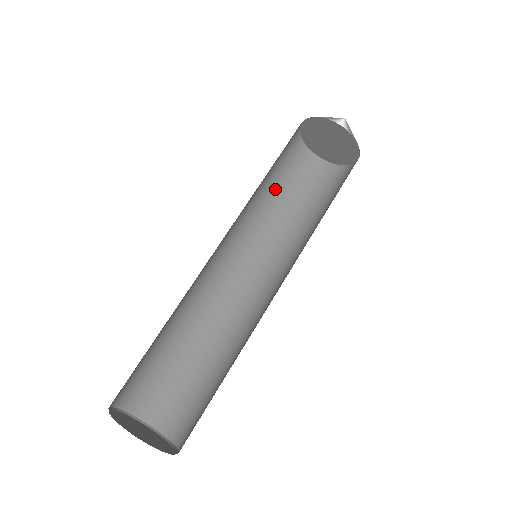
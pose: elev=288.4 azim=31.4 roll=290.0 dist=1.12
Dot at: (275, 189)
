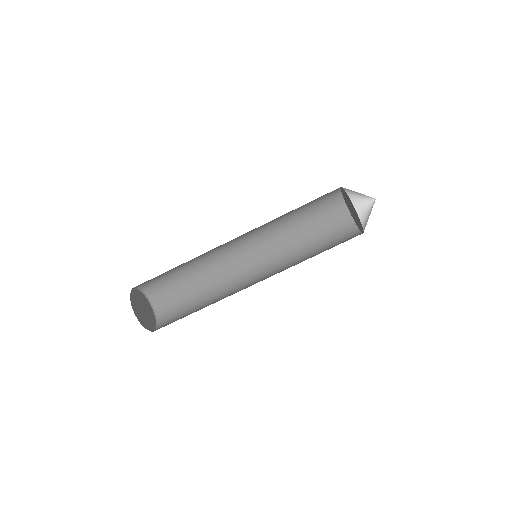
Dot at: (299, 211)
